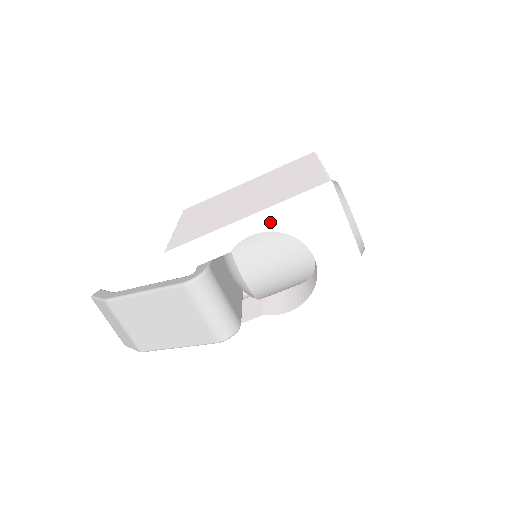
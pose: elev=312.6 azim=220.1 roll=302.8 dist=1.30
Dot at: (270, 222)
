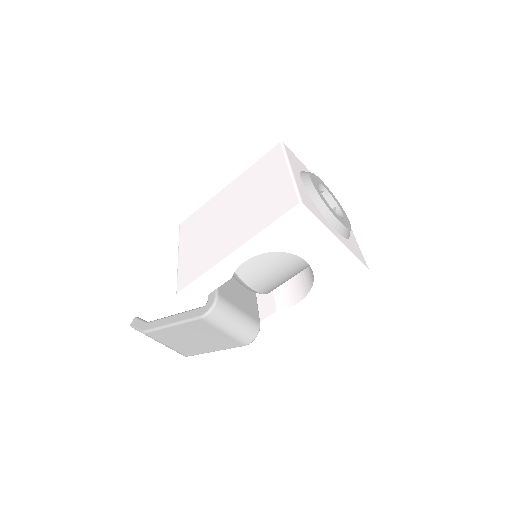
Dot at: (257, 248)
